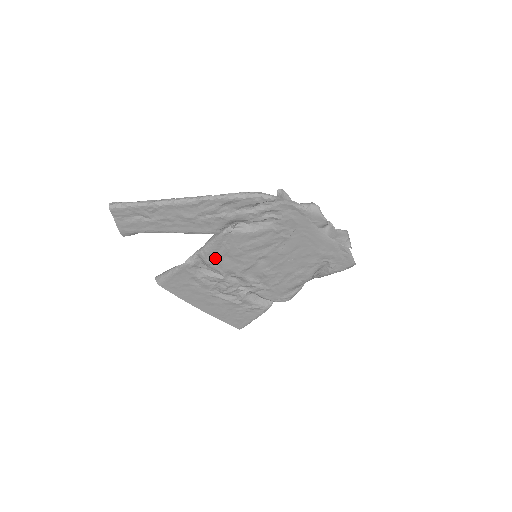
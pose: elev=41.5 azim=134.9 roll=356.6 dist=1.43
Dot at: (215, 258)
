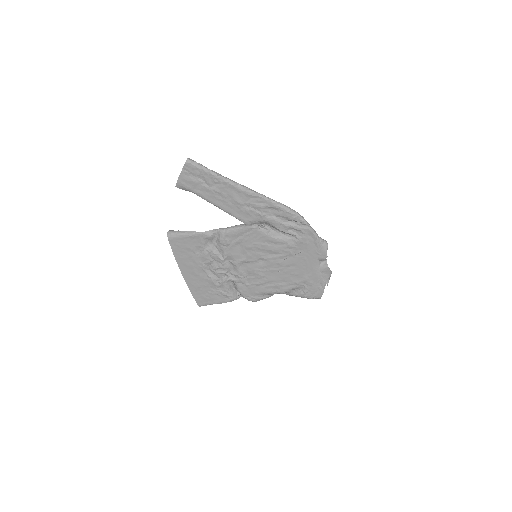
Dot at: (230, 241)
